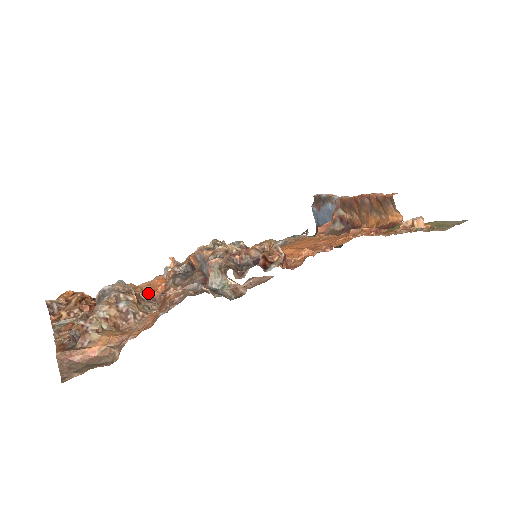
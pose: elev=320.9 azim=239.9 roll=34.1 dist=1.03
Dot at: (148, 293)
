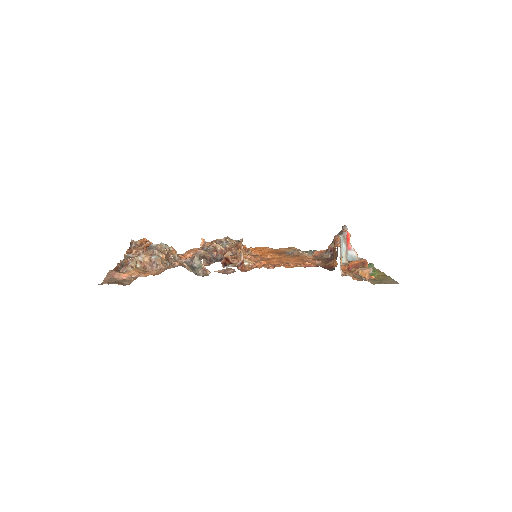
Dot at: occluded
